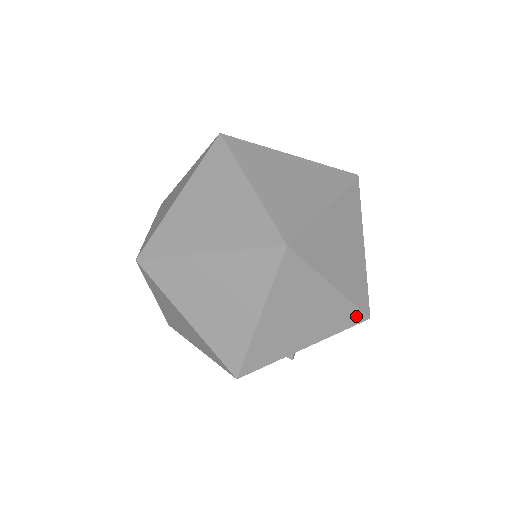
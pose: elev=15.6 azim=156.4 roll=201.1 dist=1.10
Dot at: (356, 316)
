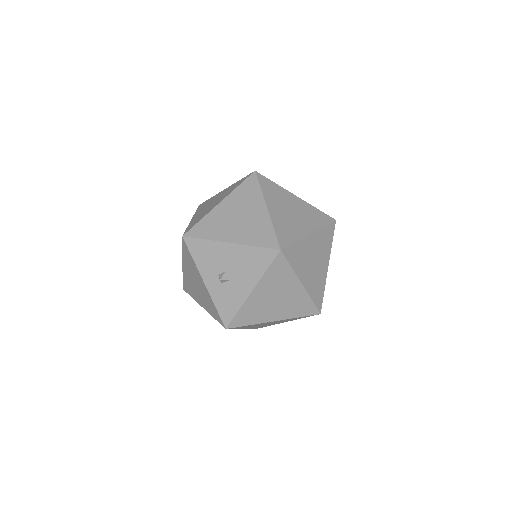
Dot at: (272, 241)
